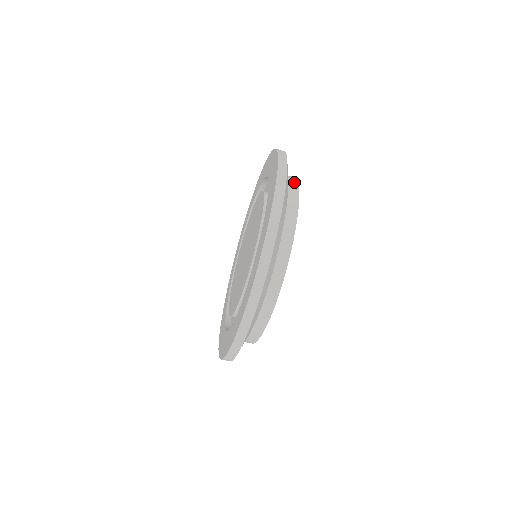
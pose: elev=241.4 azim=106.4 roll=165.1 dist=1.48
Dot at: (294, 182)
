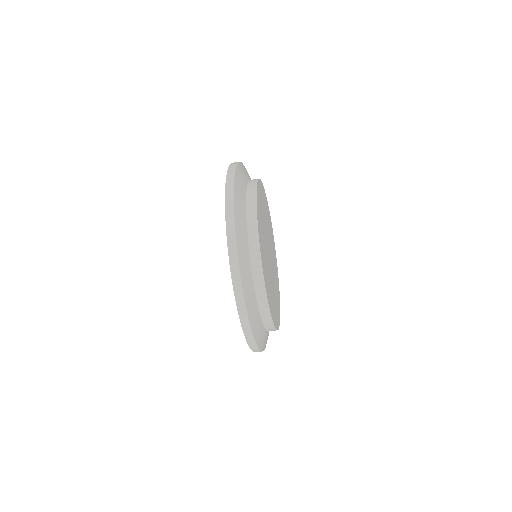
Dot at: (252, 204)
